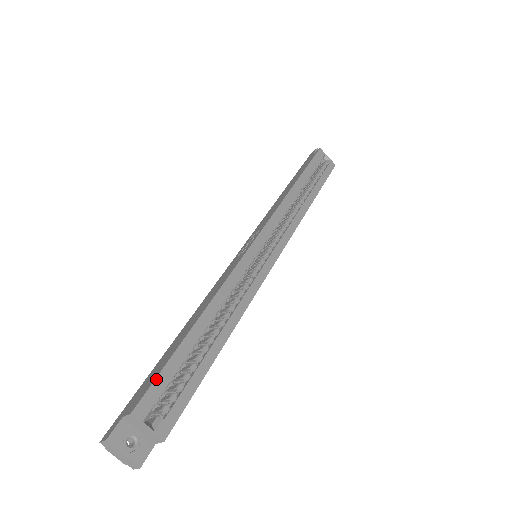
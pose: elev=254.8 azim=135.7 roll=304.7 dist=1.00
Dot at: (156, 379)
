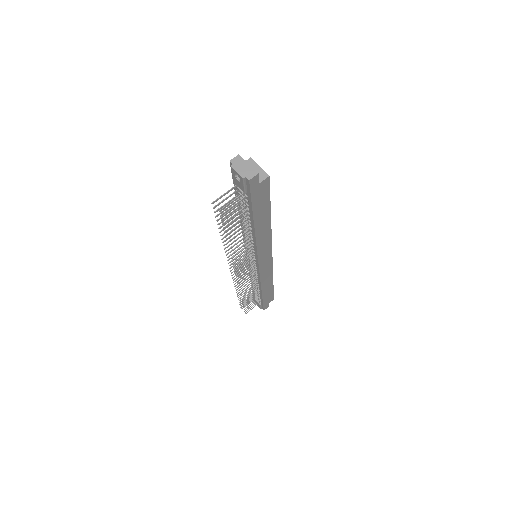
Dot at: occluded
